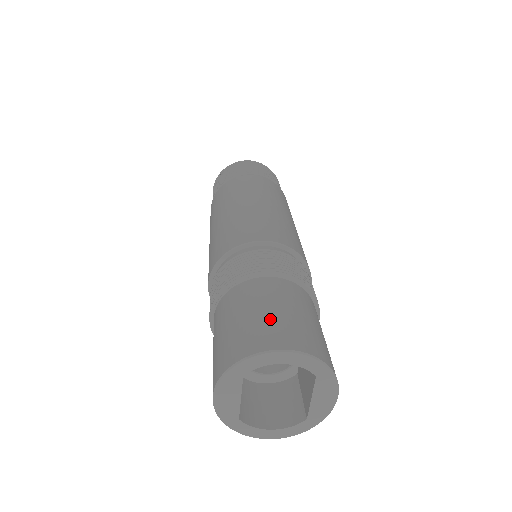
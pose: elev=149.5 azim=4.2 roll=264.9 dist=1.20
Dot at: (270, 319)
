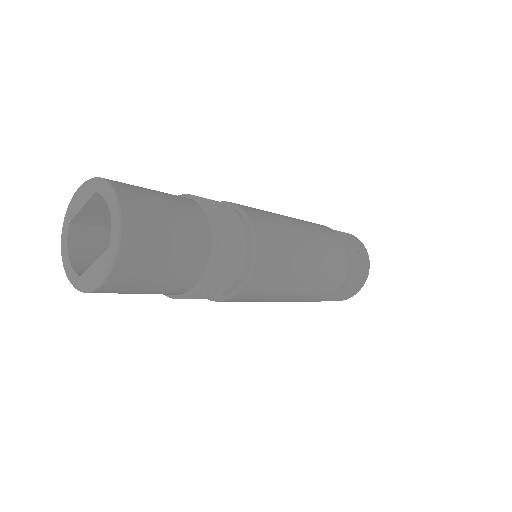
Dot at: (154, 203)
